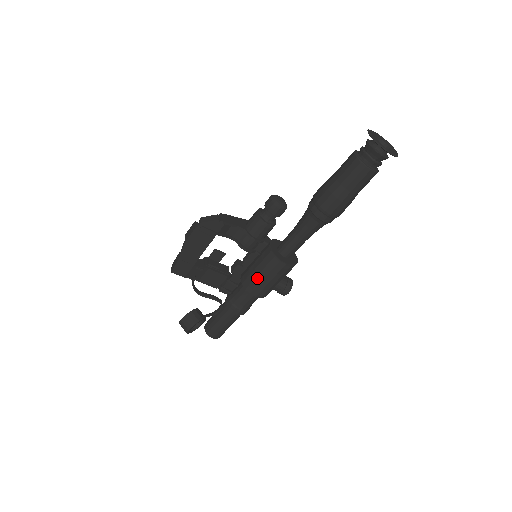
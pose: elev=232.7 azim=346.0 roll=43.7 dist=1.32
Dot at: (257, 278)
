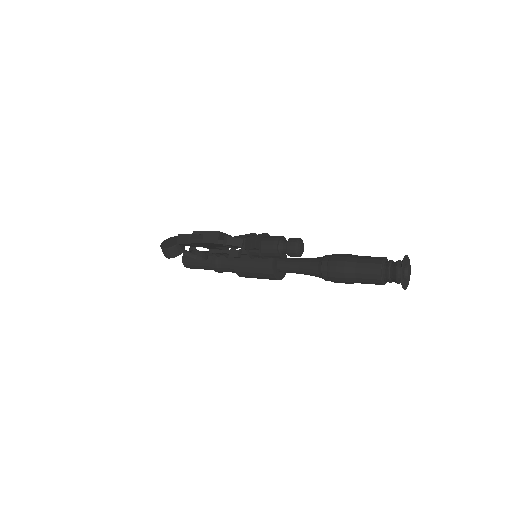
Dot at: (249, 273)
